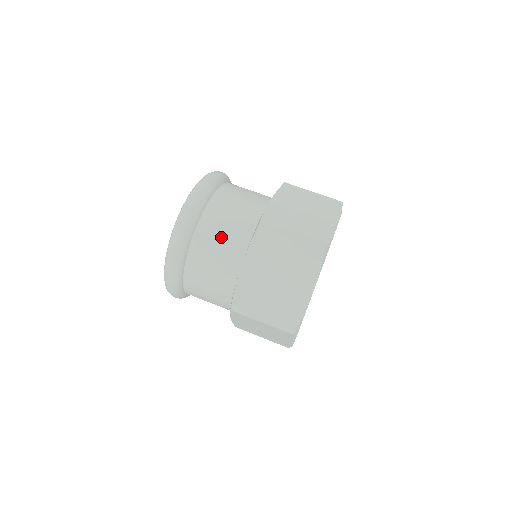
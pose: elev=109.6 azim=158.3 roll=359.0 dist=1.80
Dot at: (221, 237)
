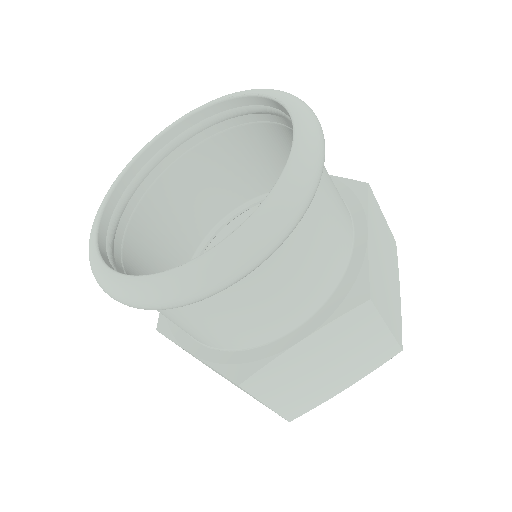
Dot at: (298, 279)
